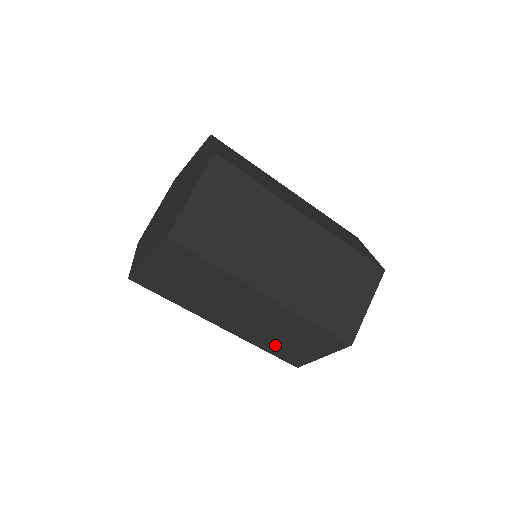
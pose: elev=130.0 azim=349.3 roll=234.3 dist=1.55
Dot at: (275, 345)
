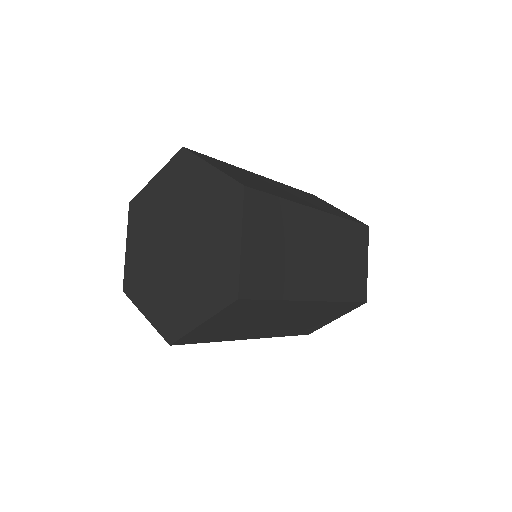
Dot at: occluded
